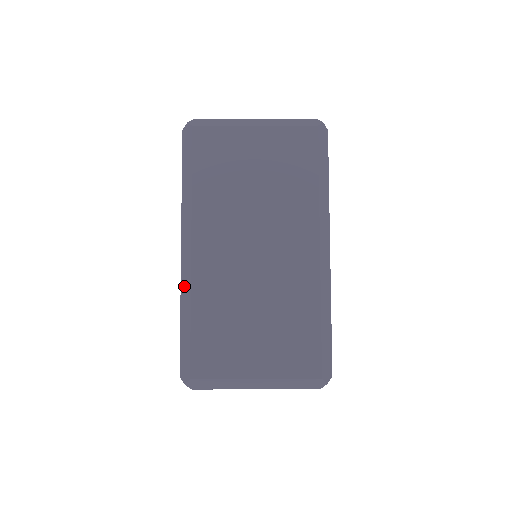
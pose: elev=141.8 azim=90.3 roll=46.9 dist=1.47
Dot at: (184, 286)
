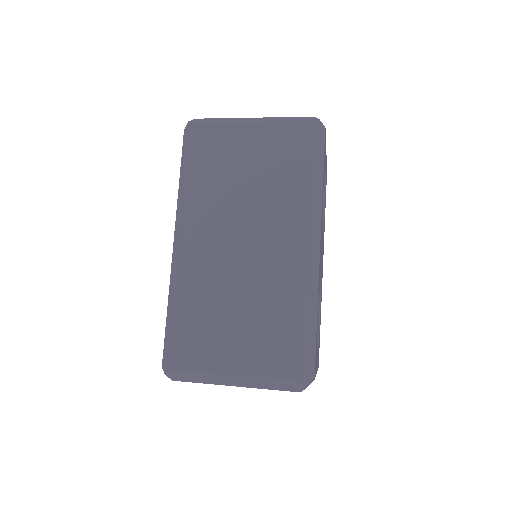
Dot at: (172, 277)
